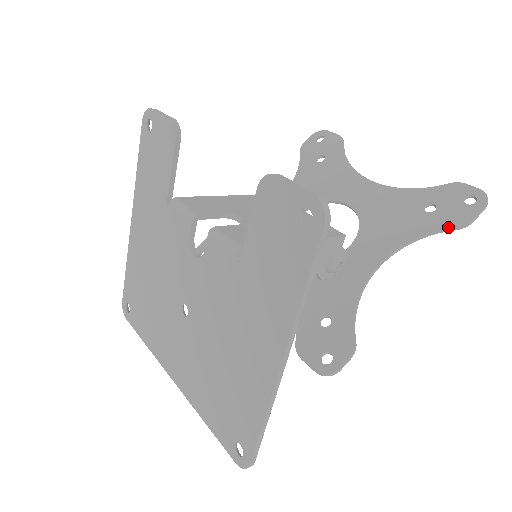
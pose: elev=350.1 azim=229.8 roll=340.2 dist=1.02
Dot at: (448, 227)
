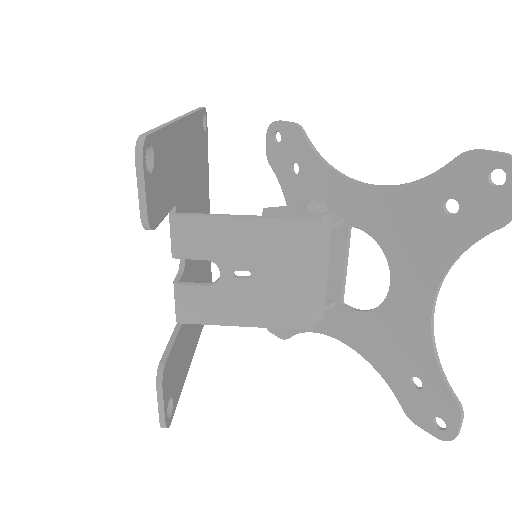
Dot at: (400, 402)
